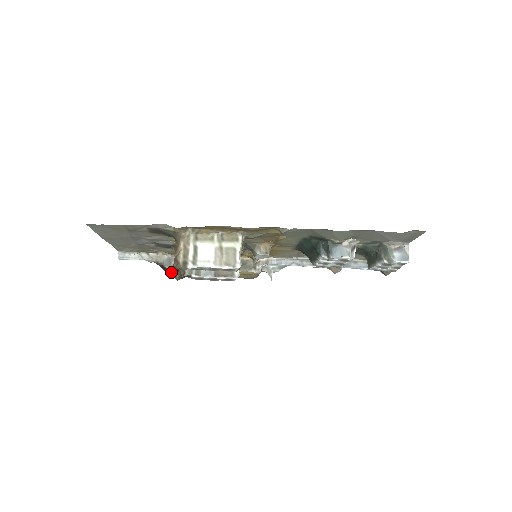
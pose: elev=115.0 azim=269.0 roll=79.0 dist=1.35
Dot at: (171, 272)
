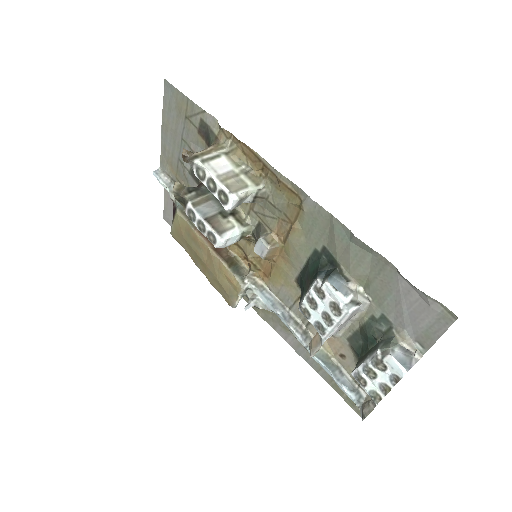
Dot at: (176, 223)
